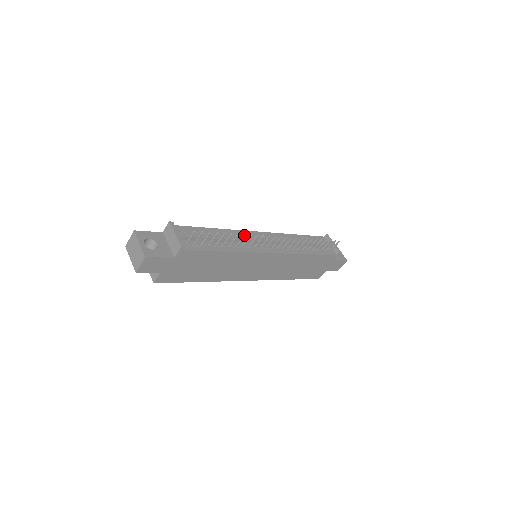
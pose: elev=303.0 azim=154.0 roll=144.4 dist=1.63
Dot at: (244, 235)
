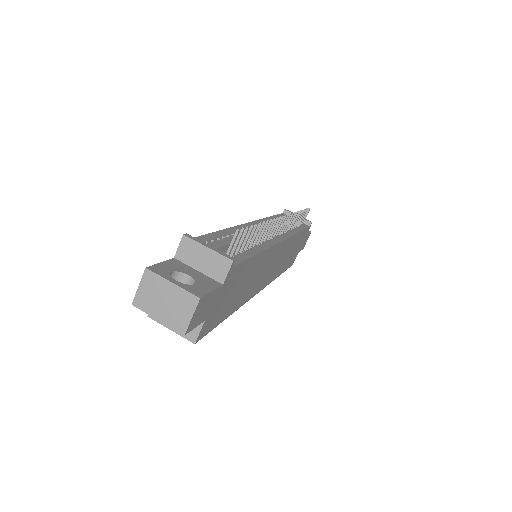
Dot at: (267, 222)
